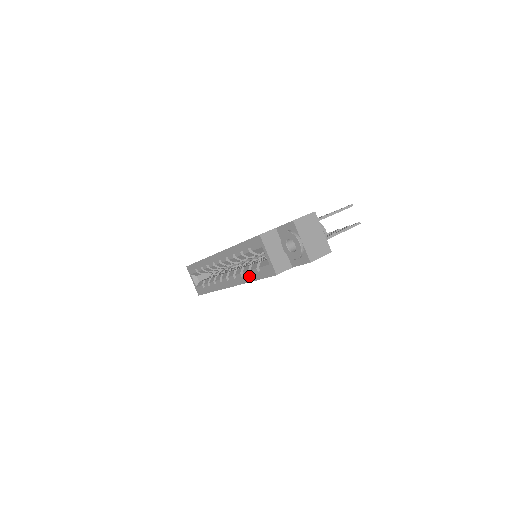
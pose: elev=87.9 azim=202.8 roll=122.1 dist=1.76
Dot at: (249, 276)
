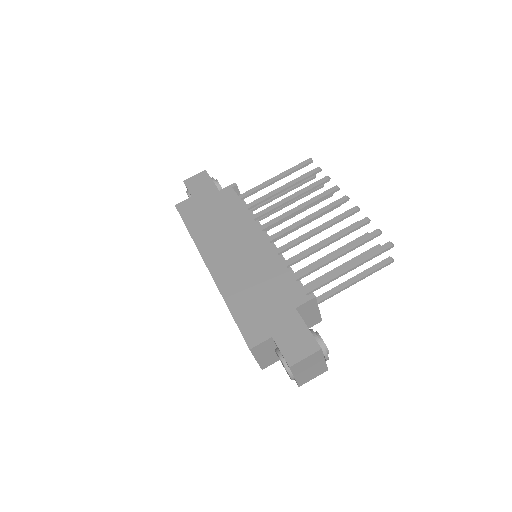
Dot at: occluded
